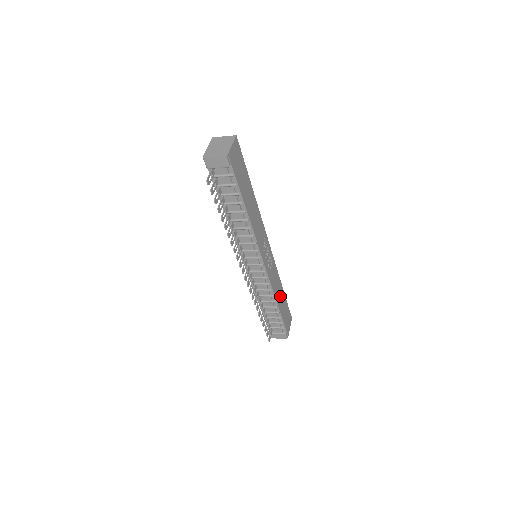
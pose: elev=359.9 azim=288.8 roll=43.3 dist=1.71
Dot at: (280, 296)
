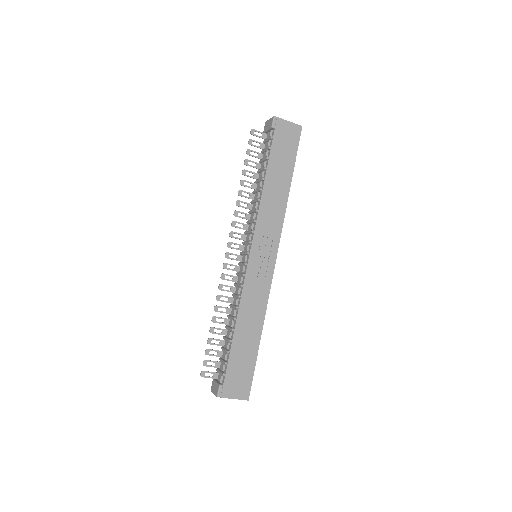
Dot at: (249, 331)
